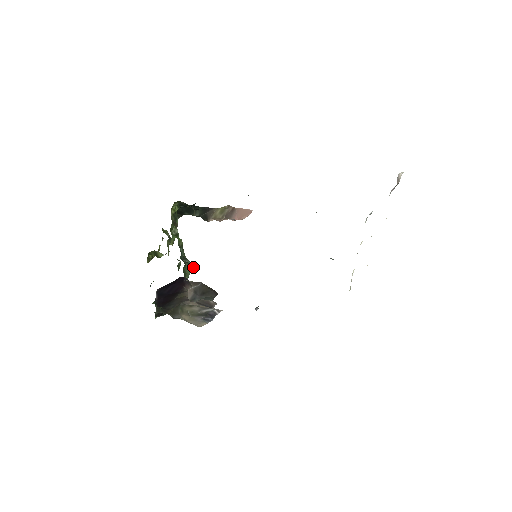
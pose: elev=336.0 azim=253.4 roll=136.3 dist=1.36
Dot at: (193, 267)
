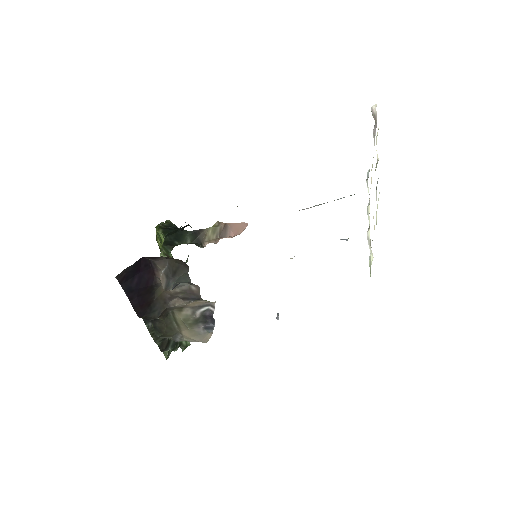
Dot at: occluded
